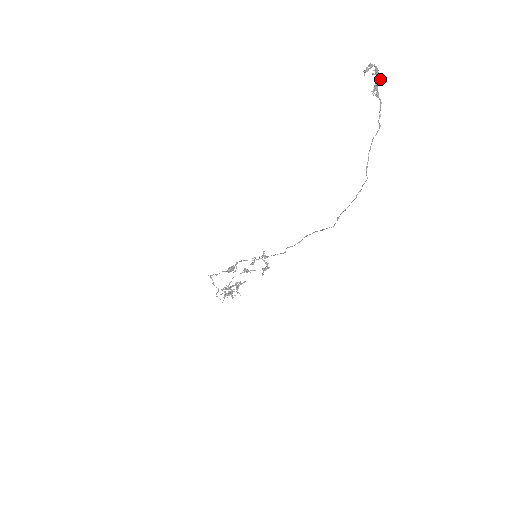
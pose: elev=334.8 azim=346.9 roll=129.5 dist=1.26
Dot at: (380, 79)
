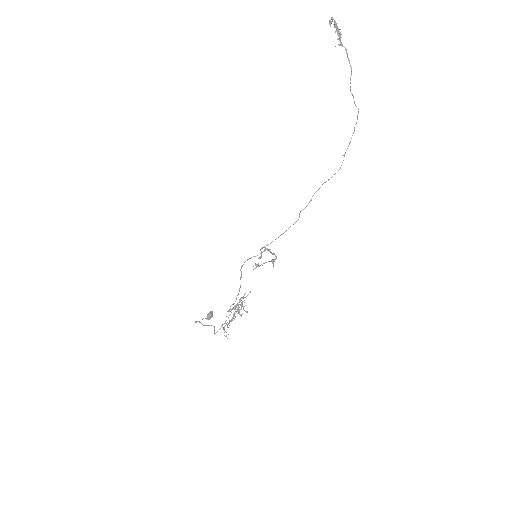
Dot at: occluded
